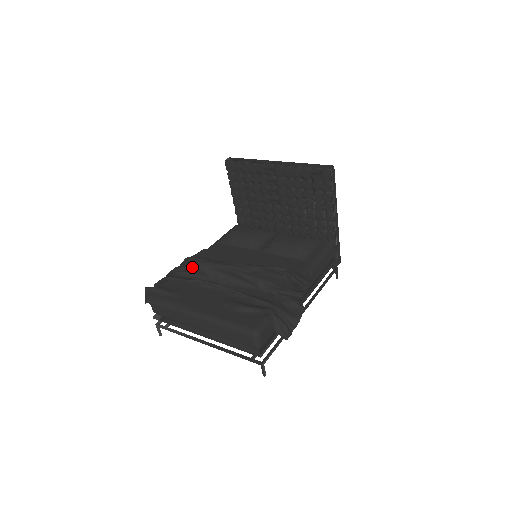
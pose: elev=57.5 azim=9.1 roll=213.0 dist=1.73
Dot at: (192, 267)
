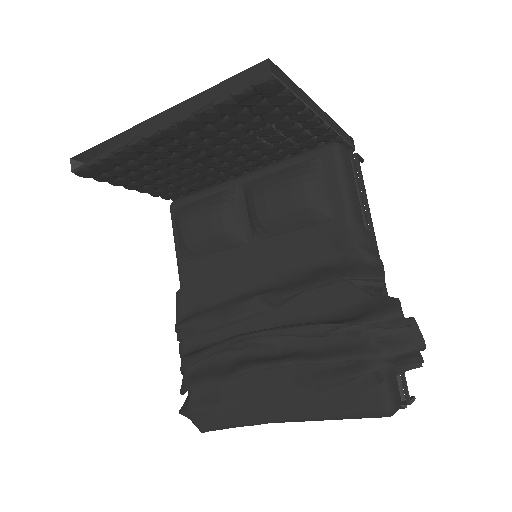
Dot at: (206, 356)
